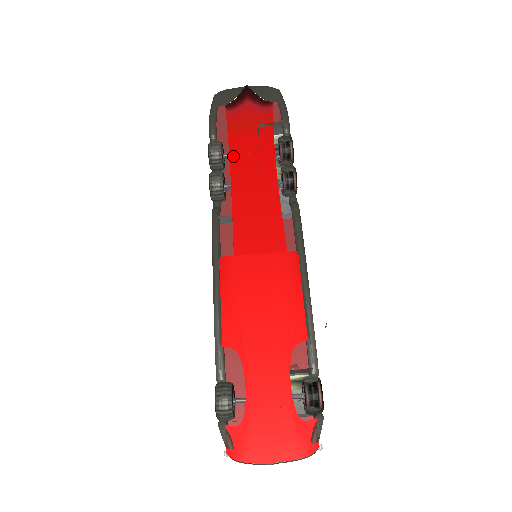
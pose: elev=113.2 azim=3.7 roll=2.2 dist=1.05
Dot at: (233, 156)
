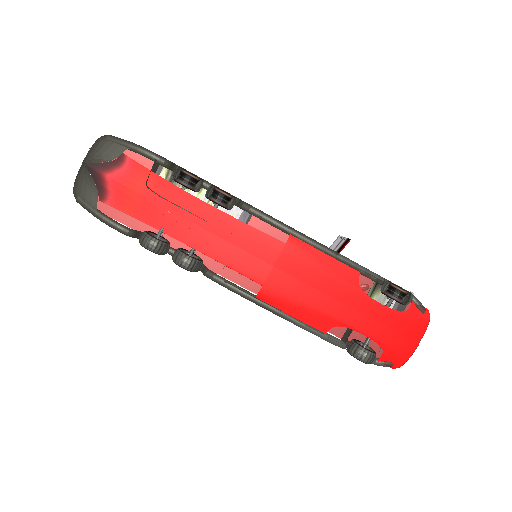
Dot at: (164, 229)
